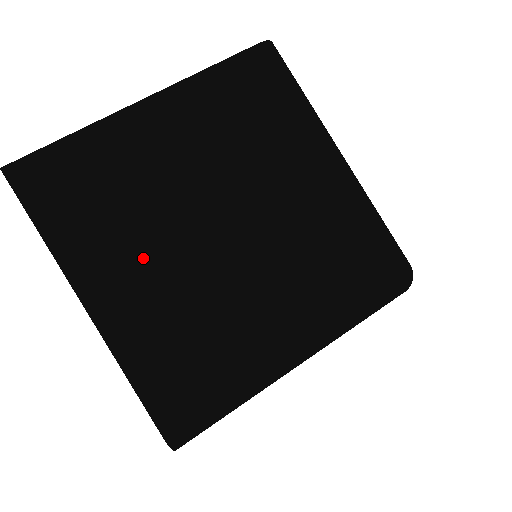
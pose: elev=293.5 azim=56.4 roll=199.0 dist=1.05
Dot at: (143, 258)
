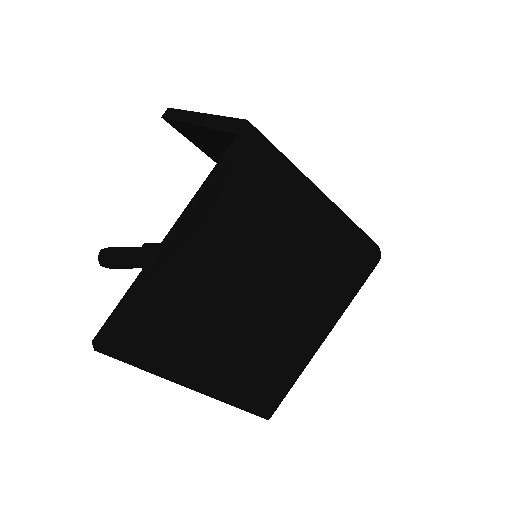
Dot at: (219, 345)
